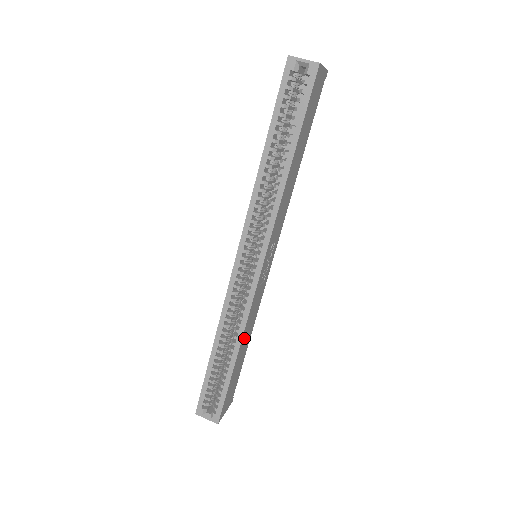
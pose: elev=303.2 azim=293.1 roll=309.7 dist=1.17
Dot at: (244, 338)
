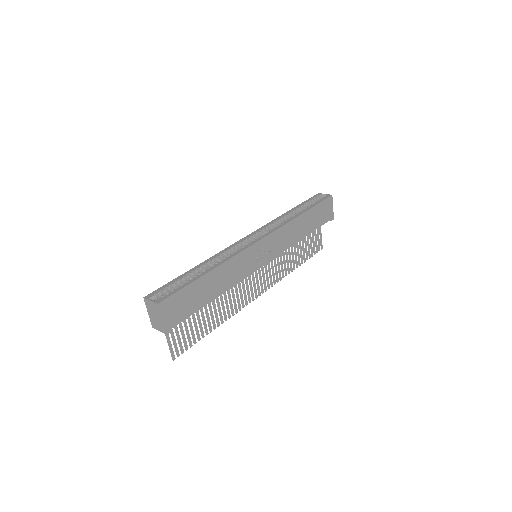
Dot at: (222, 272)
